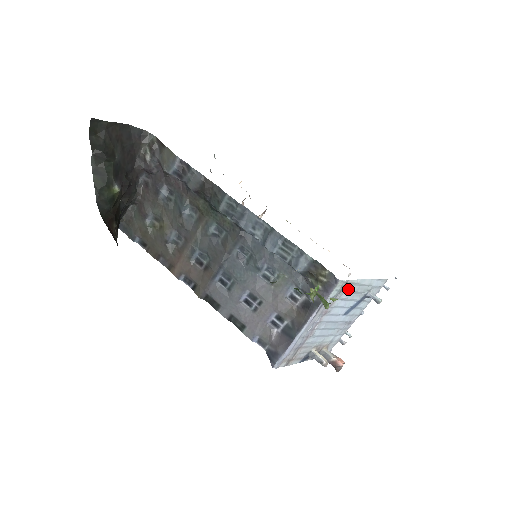
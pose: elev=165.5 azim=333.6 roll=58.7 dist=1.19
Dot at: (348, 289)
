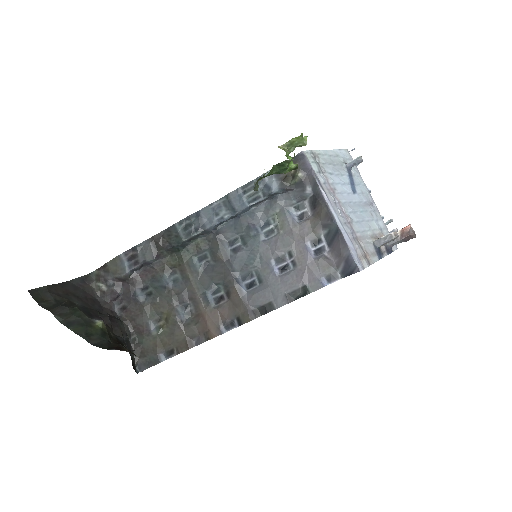
Dot at: (323, 162)
